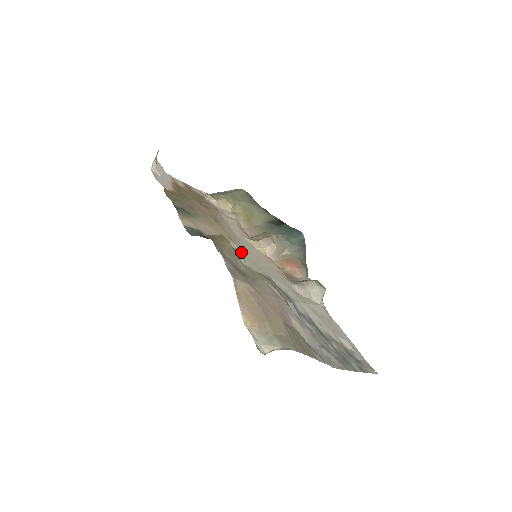
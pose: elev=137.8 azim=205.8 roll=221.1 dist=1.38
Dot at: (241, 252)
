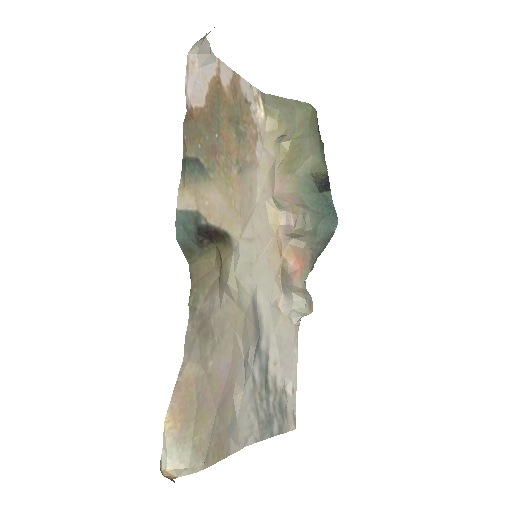
Dot at: (242, 242)
